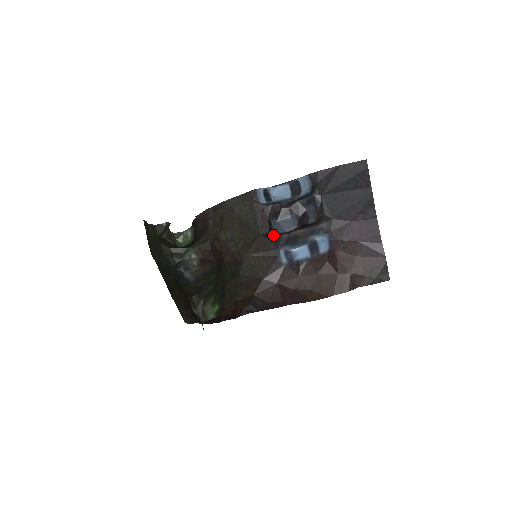
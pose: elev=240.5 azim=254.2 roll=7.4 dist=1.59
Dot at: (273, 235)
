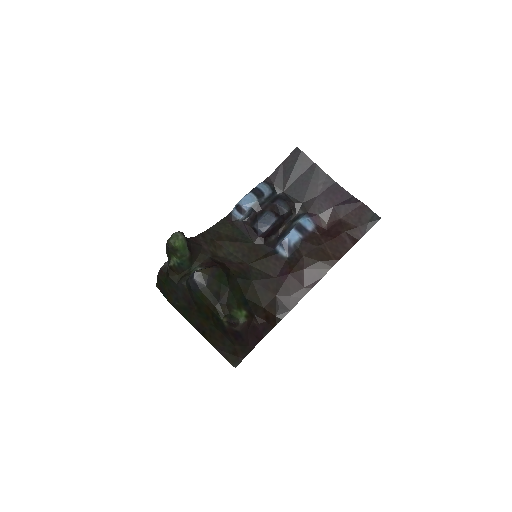
Dot at: (263, 238)
